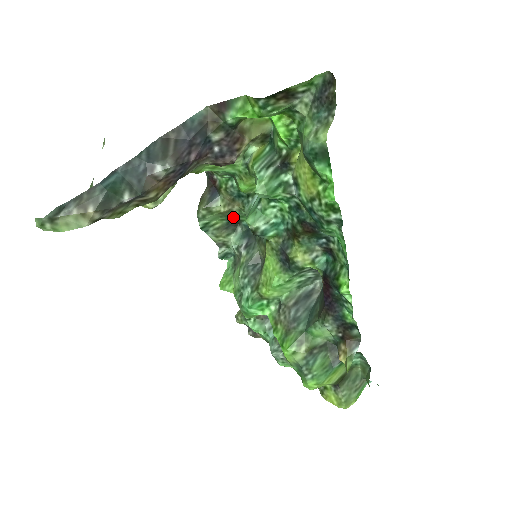
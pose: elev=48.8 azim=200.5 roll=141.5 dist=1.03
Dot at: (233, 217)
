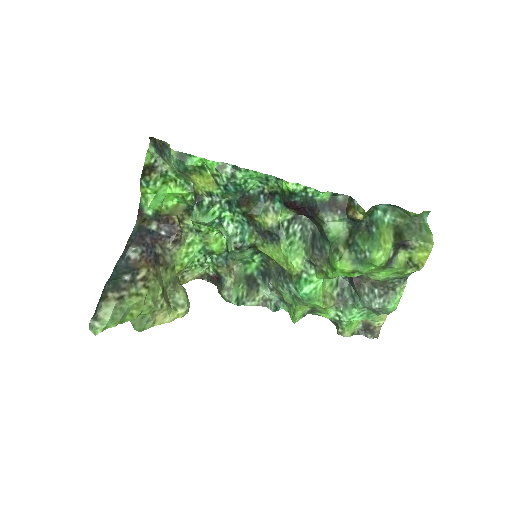
Dot at: (243, 277)
